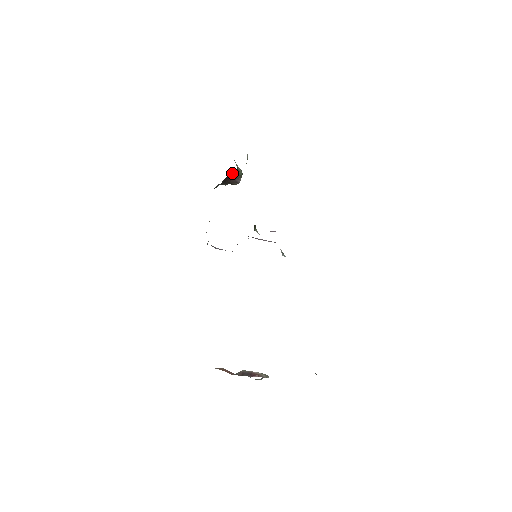
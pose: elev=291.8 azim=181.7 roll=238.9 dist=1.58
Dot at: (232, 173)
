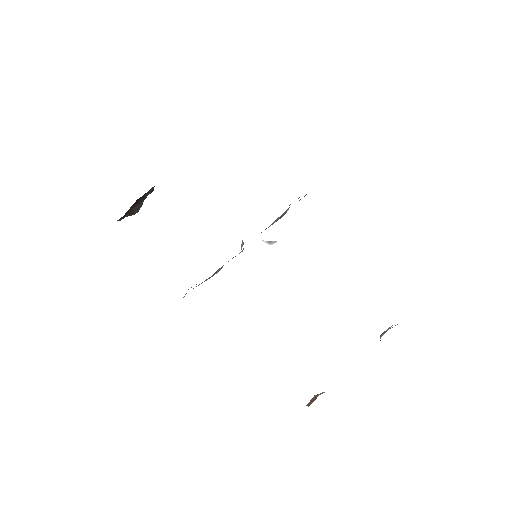
Dot at: (151, 188)
